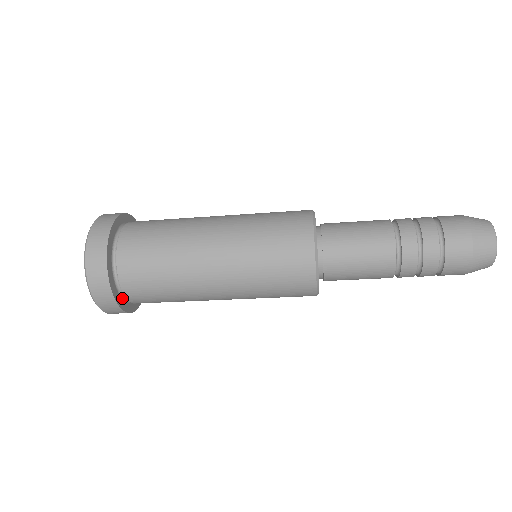
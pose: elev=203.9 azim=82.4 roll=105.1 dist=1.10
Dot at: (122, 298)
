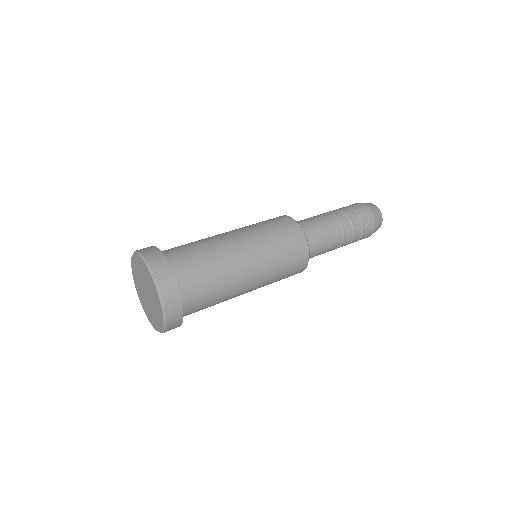
Dot at: occluded
